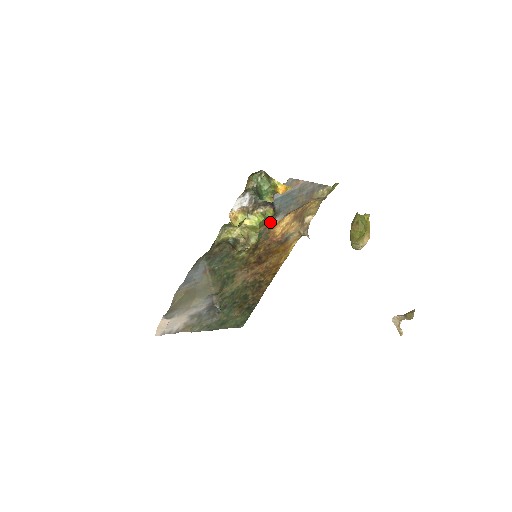
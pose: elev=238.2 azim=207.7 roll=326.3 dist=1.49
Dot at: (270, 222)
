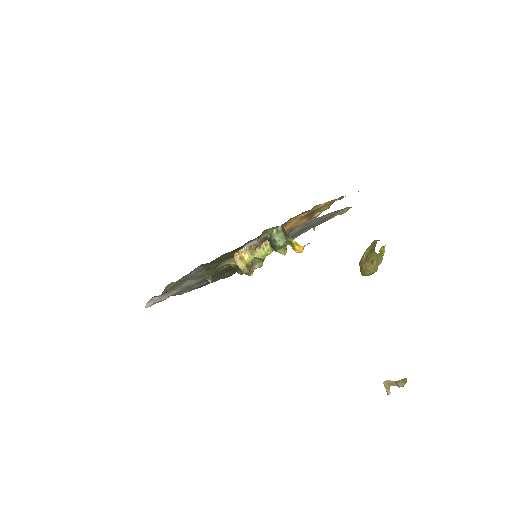
Dot at: occluded
